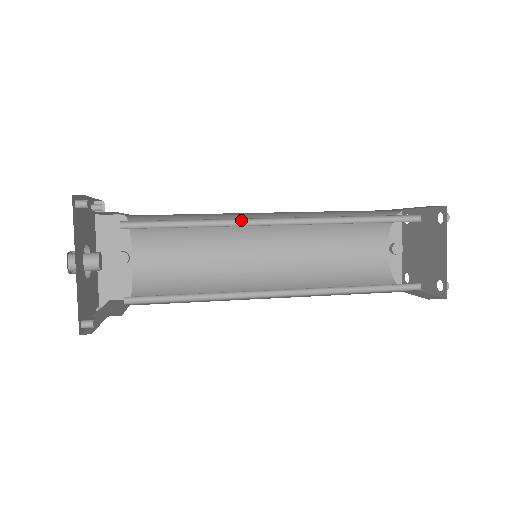
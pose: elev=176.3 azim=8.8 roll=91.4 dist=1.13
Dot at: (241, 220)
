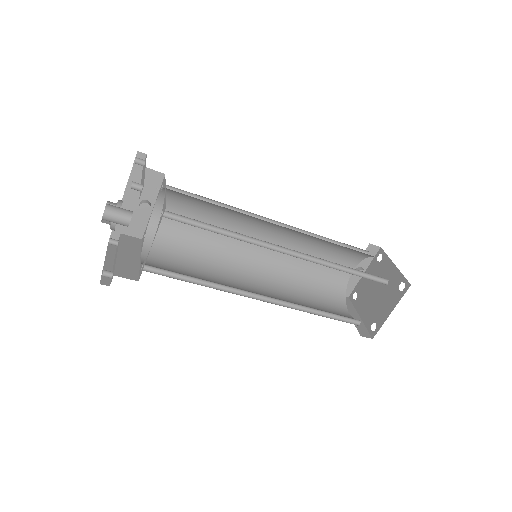
Dot at: (260, 240)
